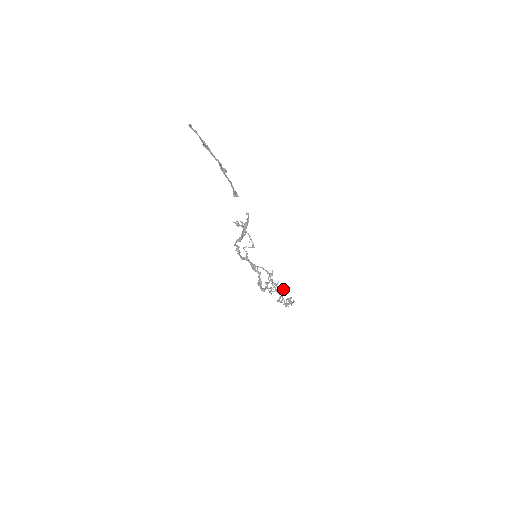
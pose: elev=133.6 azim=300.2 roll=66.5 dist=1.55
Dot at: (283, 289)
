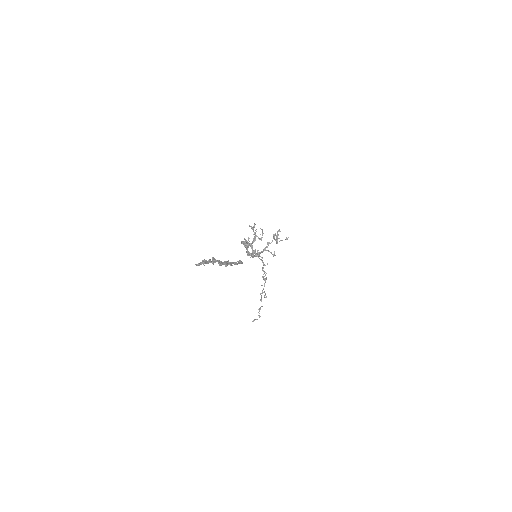
Dot at: (287, 238)
